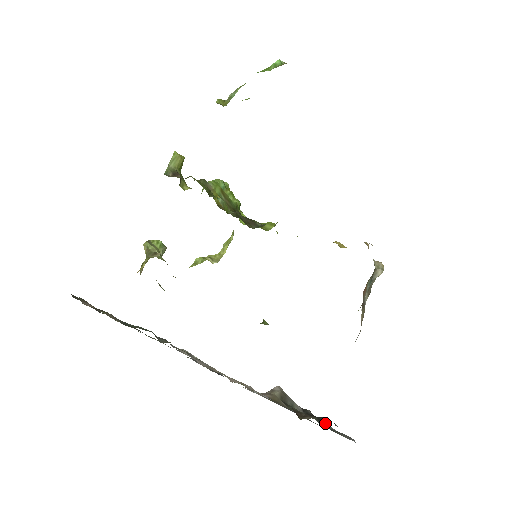
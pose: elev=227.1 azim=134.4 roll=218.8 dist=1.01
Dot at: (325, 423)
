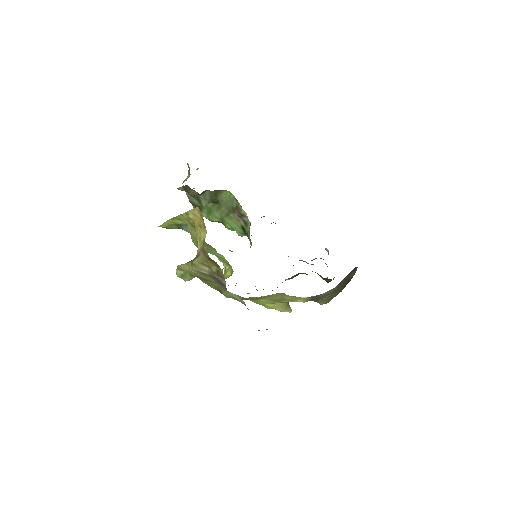
Dot at: occluded
